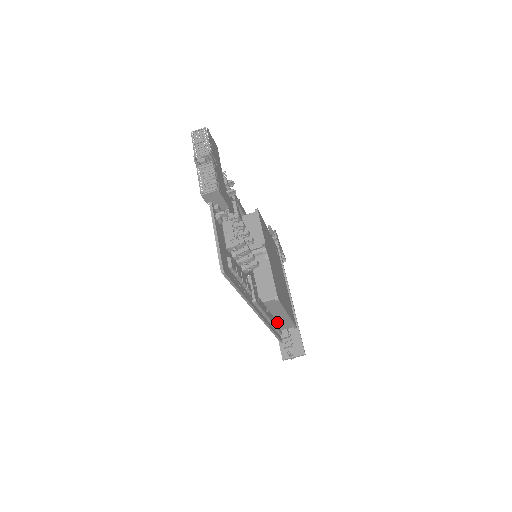
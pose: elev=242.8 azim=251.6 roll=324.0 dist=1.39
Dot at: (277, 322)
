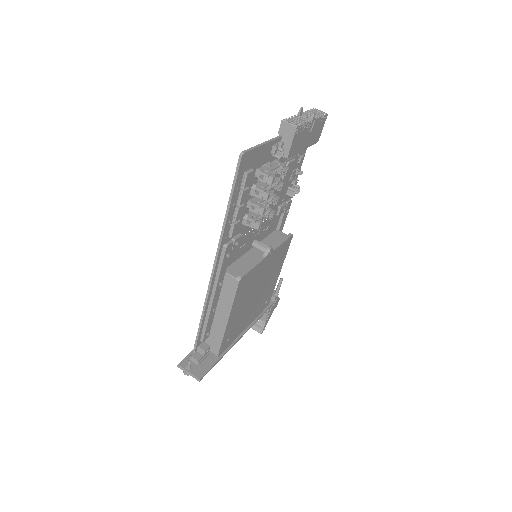
Dot at: (211, 325)
